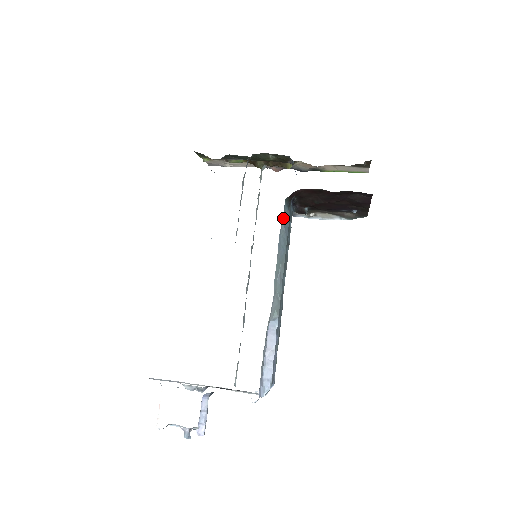
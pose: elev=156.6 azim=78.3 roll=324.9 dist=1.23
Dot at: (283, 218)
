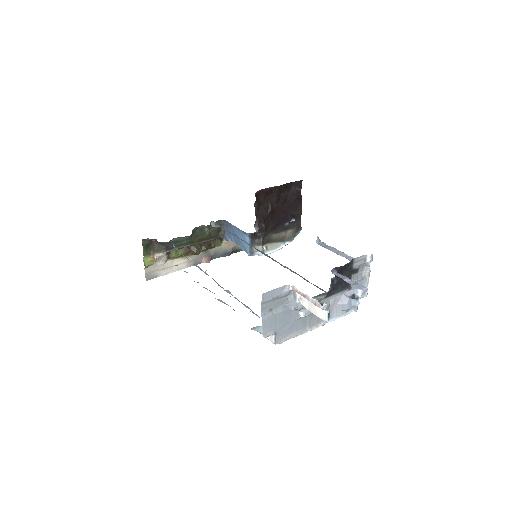
Dot at: occluded
